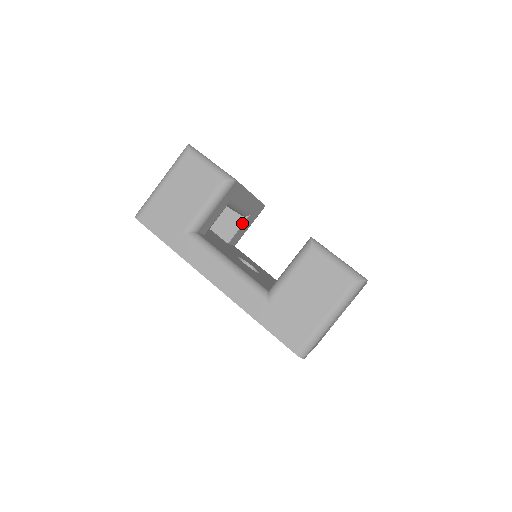
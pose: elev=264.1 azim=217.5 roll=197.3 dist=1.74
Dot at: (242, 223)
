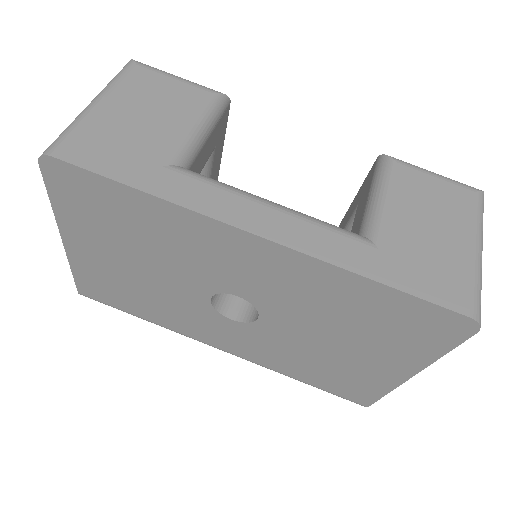
Dot at: occluded
